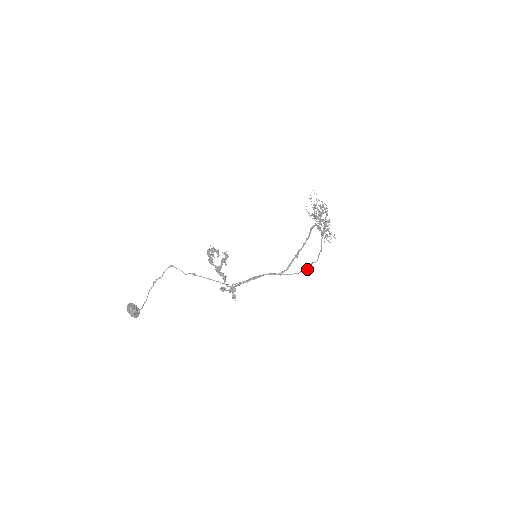
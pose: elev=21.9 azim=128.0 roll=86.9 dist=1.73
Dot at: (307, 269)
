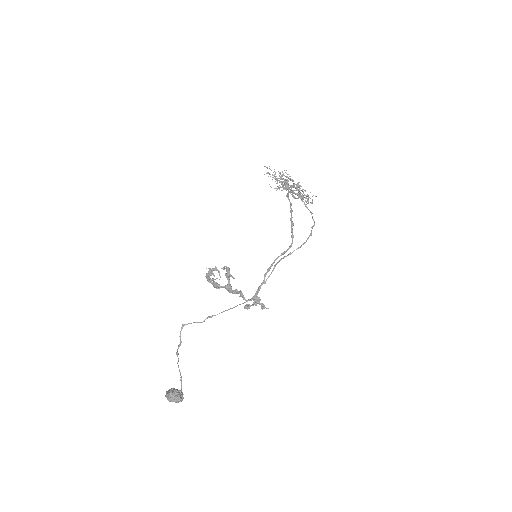
Dot at: (311, 234)
